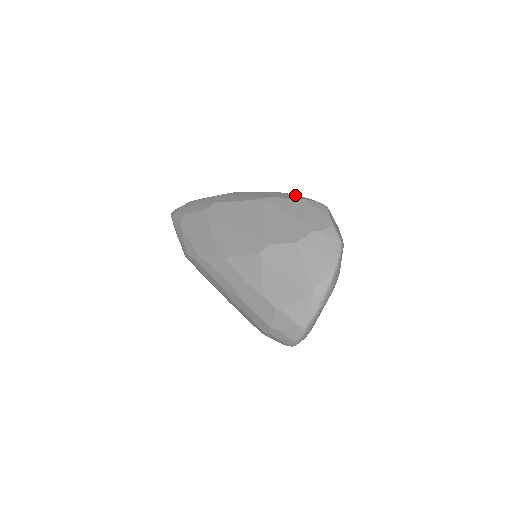
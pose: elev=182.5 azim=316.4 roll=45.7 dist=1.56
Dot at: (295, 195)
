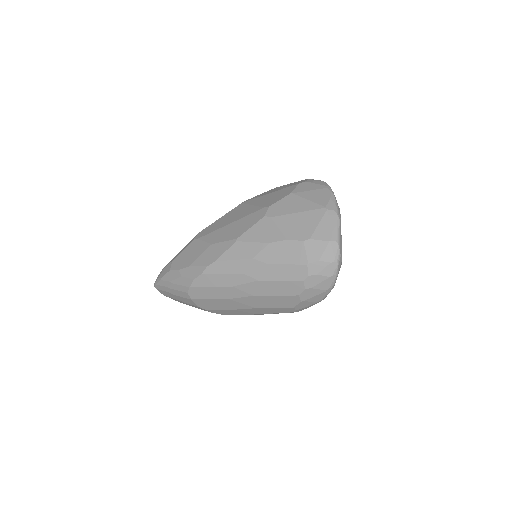
Dot at: occluded
